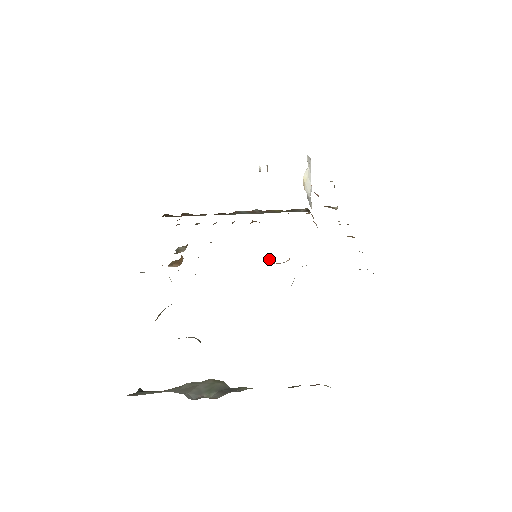
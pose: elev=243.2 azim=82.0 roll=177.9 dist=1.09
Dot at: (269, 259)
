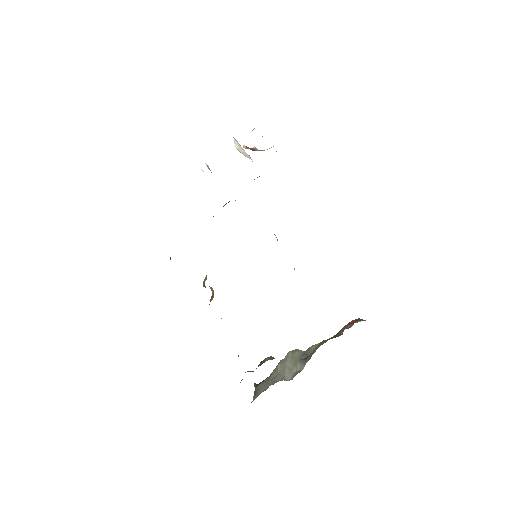
Dot at: occluded
